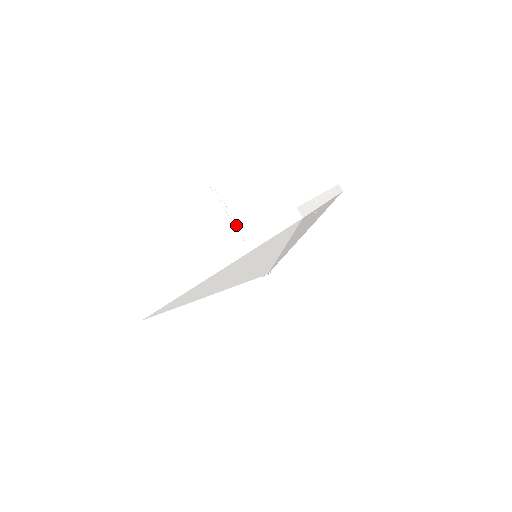
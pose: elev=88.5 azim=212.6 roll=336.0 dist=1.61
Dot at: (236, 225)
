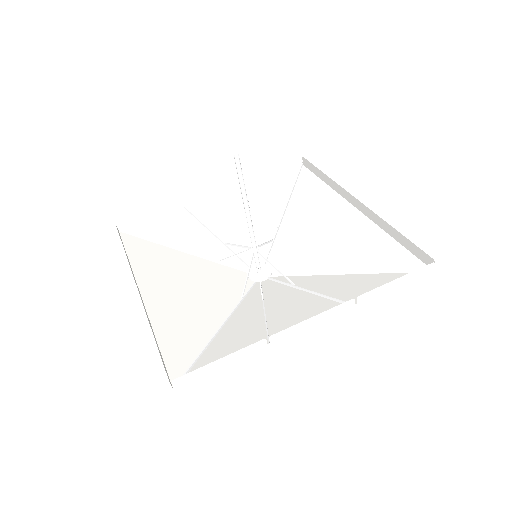
Dot at: (247, 218)
